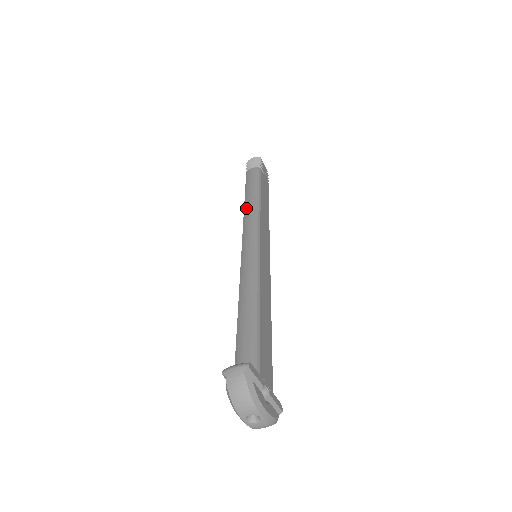
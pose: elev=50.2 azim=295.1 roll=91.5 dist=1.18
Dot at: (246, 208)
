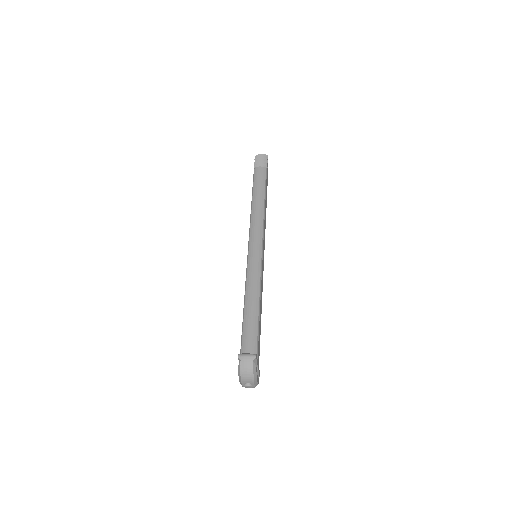
Dot at: (254, 210)
